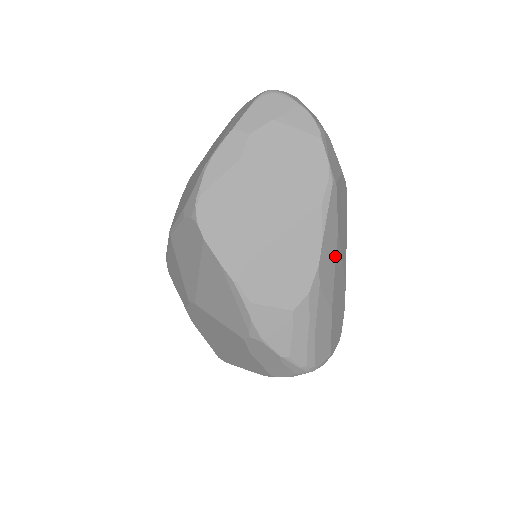
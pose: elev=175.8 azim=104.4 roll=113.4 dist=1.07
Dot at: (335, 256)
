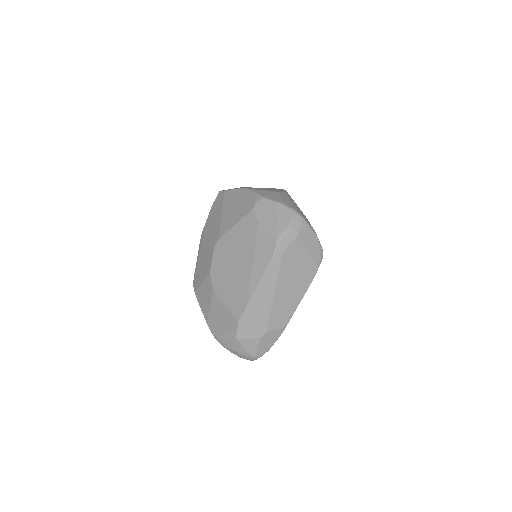
Dot at: occluded
